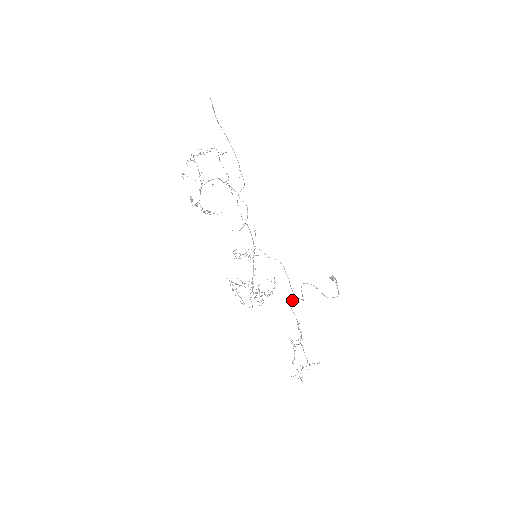
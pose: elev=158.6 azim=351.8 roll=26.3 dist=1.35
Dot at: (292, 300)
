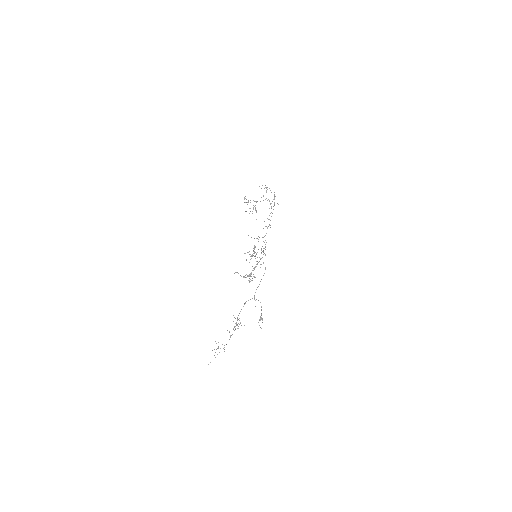
Dot at: (252, 298)
